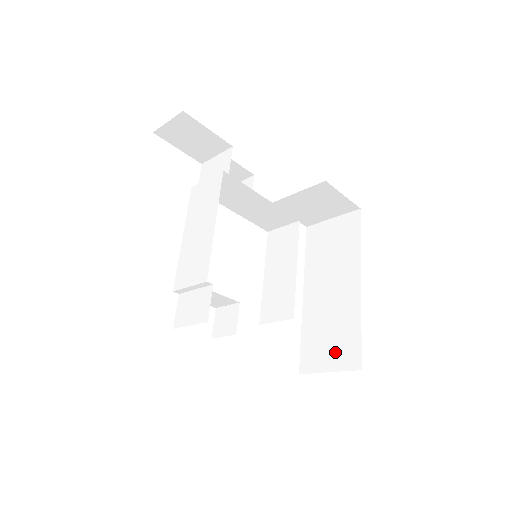
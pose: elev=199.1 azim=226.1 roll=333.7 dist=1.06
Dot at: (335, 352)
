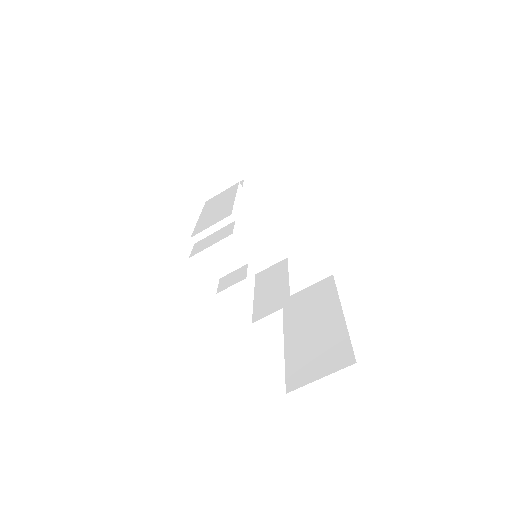
Dot at: (325, 362)
